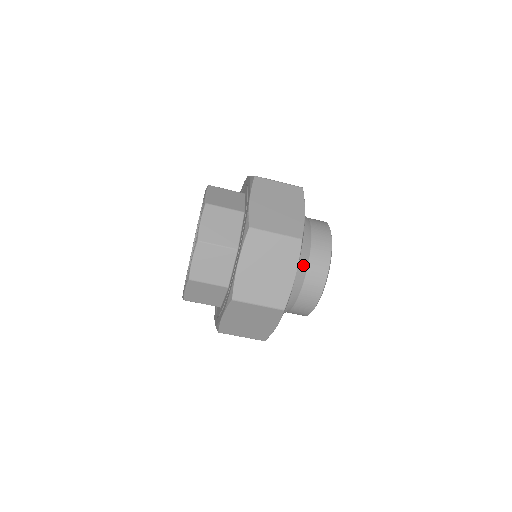
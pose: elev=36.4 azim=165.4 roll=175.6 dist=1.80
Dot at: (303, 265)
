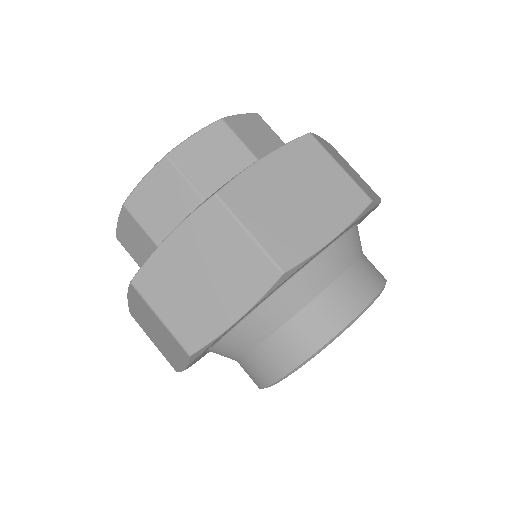
Dot at: (338, 265)
